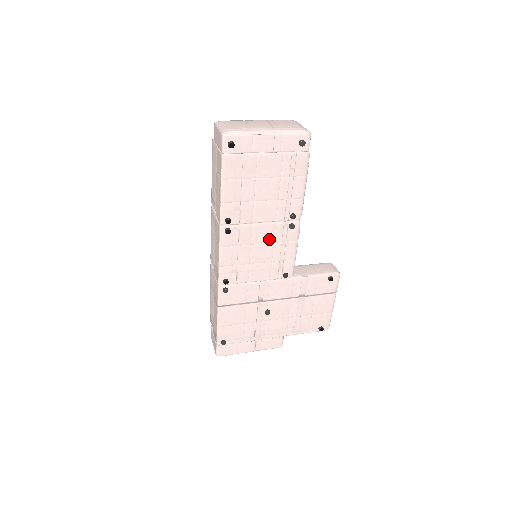
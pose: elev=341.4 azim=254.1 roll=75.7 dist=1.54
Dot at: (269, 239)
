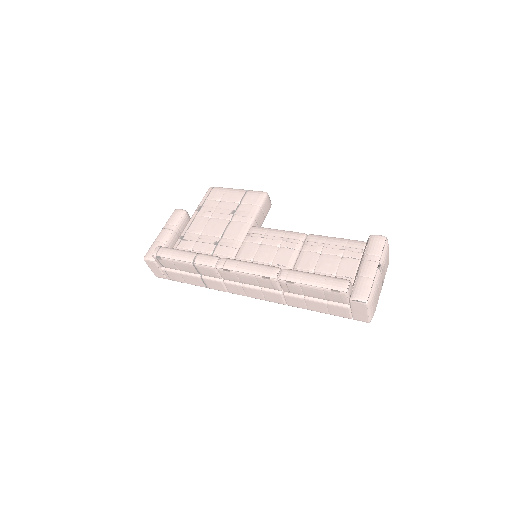
Dot at: occluded
